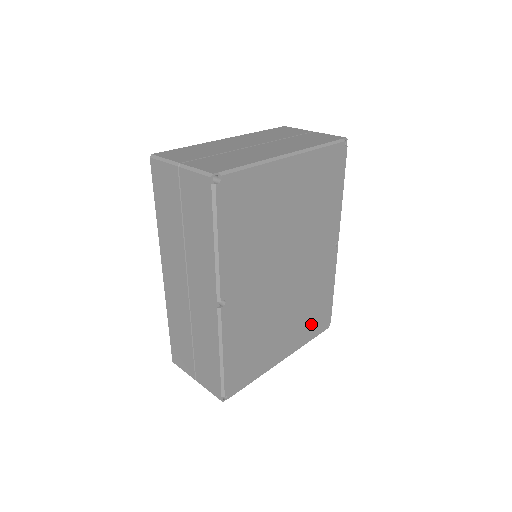
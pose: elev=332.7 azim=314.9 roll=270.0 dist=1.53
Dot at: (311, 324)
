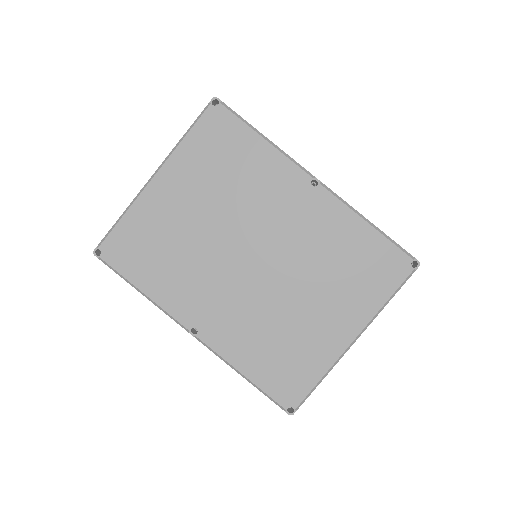
Dot at: (367, 282)
